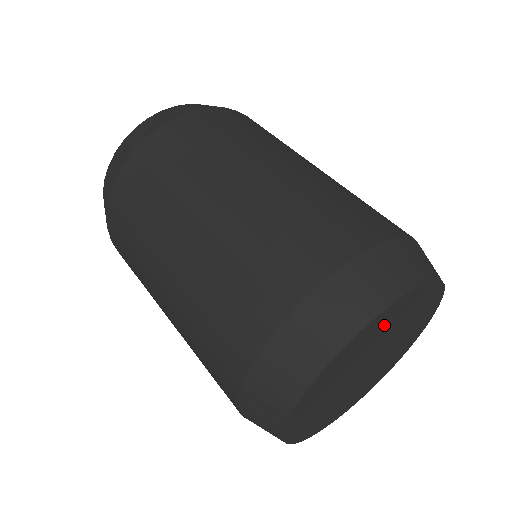
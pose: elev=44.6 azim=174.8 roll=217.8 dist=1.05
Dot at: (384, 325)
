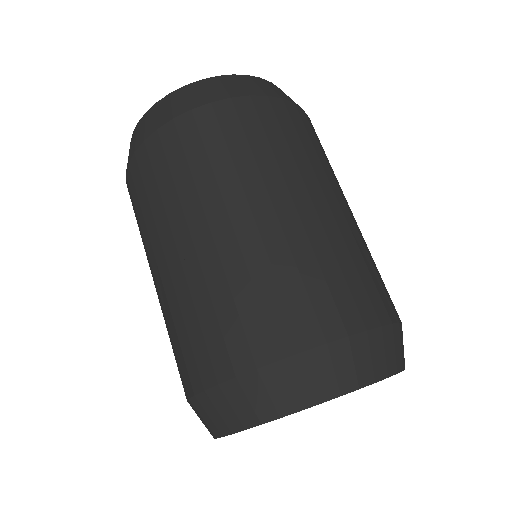
Dot at: occluded
